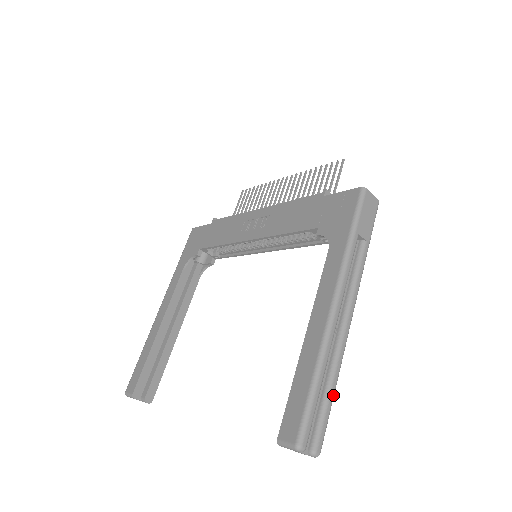
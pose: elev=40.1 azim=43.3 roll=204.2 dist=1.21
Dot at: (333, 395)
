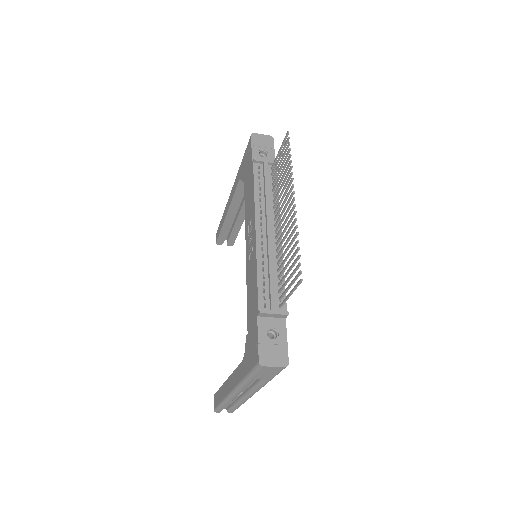
Dot at: (239, 406)
